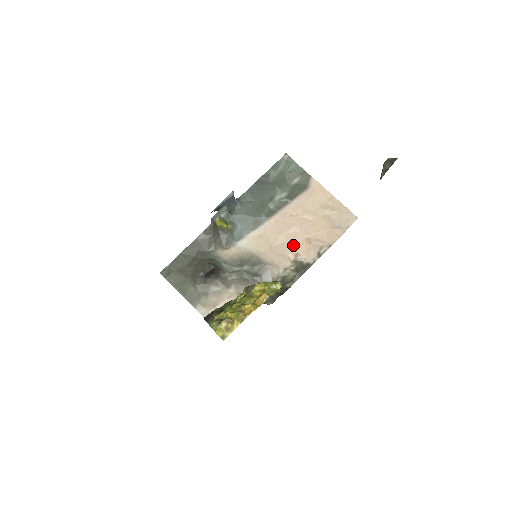
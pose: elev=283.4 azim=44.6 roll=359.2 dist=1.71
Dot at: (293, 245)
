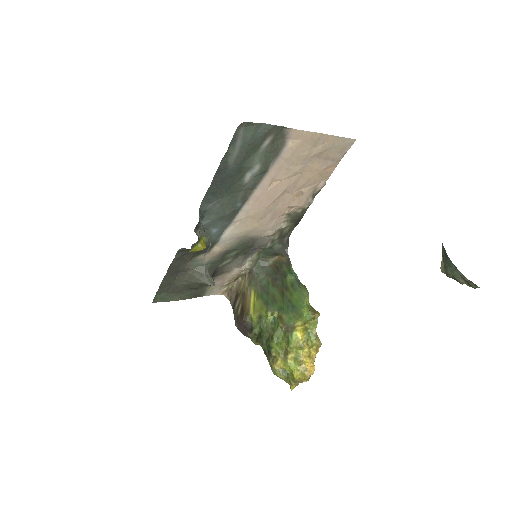
Dot at: (283, 207)
